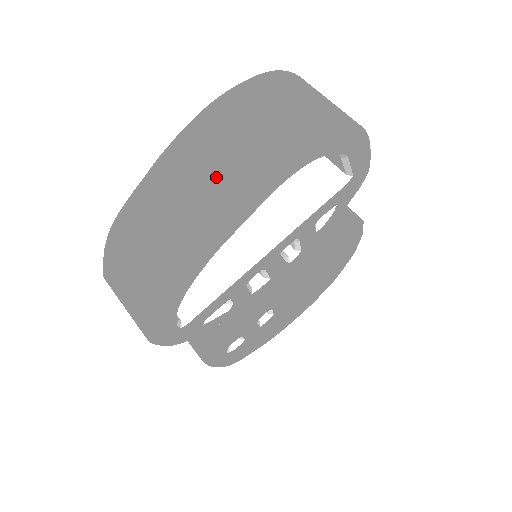
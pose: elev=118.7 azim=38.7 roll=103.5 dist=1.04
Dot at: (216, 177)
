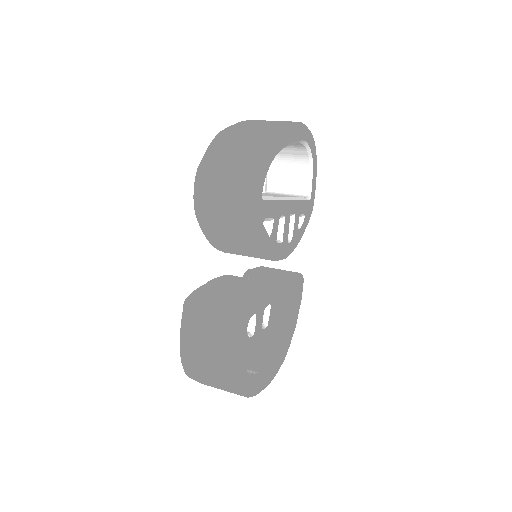
Dot at: (280, 121)
